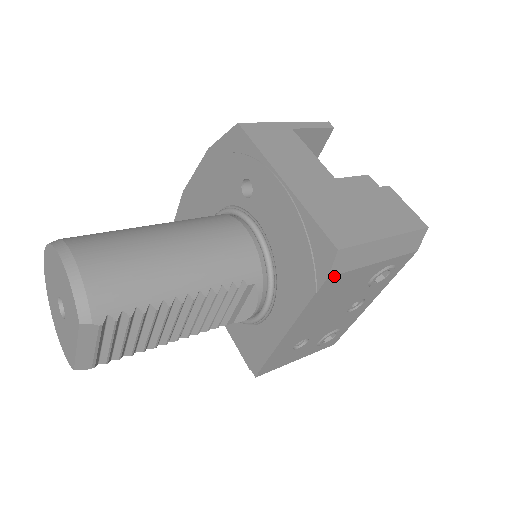
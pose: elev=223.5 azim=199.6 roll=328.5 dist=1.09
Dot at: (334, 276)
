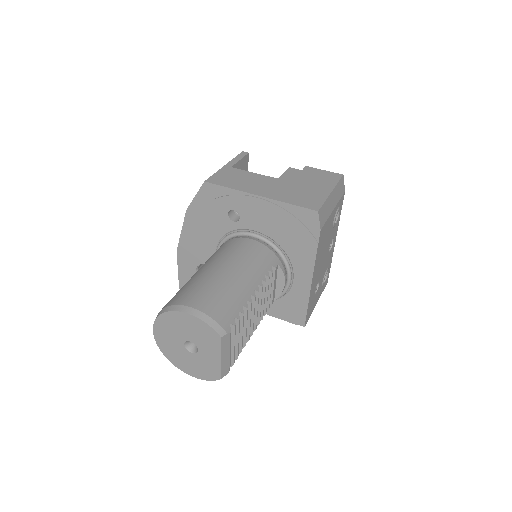
Dot at: (322, 228)
